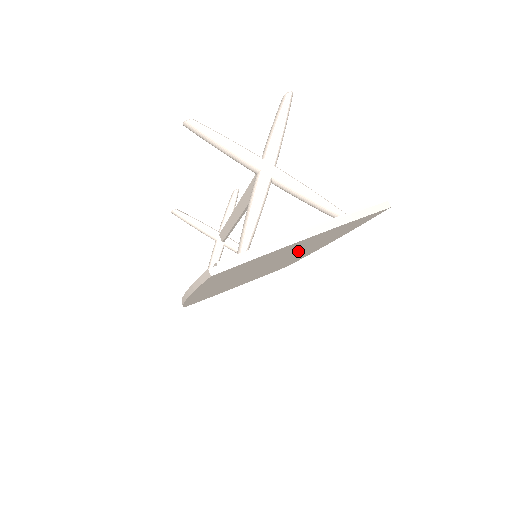
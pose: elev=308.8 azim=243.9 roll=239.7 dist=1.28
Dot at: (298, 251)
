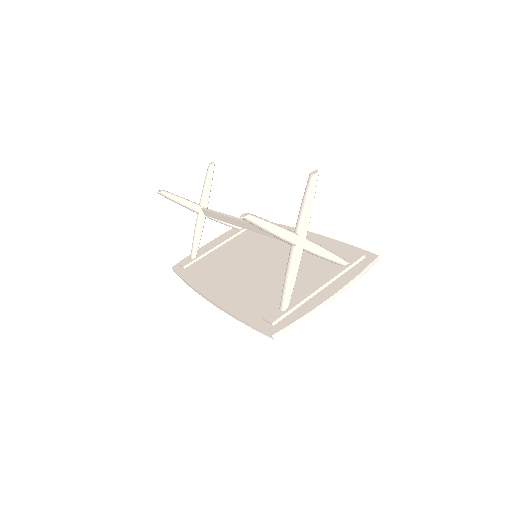
Dot at: occluded
